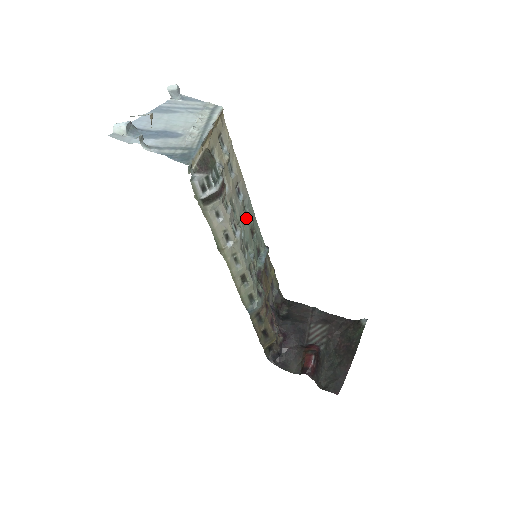
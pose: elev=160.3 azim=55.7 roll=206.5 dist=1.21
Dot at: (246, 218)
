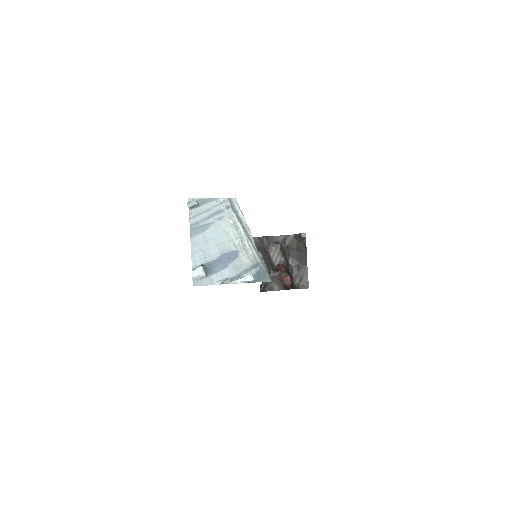
Dot at: occluded
